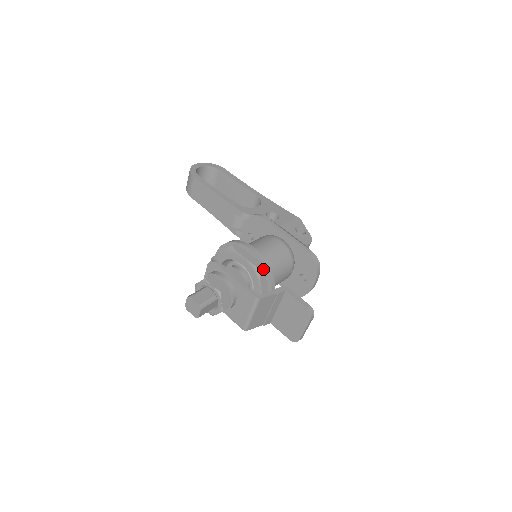
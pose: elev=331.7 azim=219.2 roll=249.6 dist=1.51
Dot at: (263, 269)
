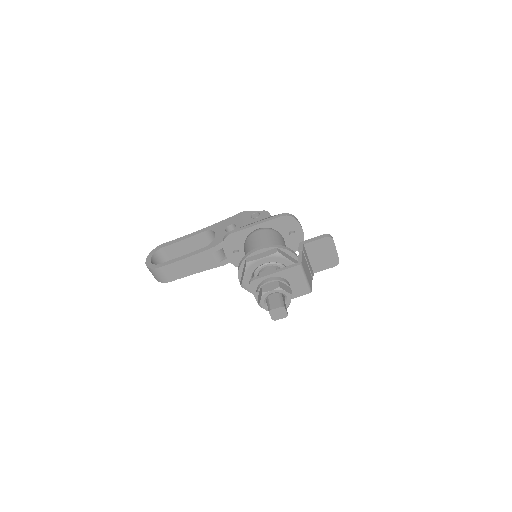
Dot at: (279, 250)
